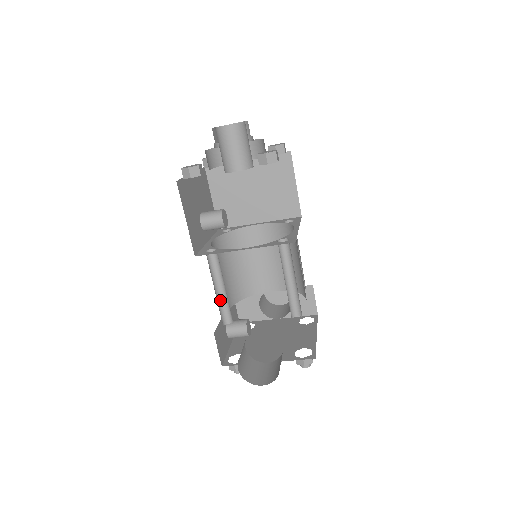
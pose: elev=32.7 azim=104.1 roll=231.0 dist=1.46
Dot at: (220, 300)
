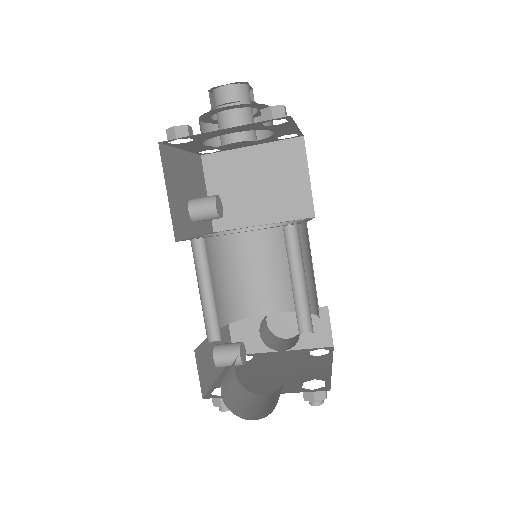
Dot at: (206, 307)
